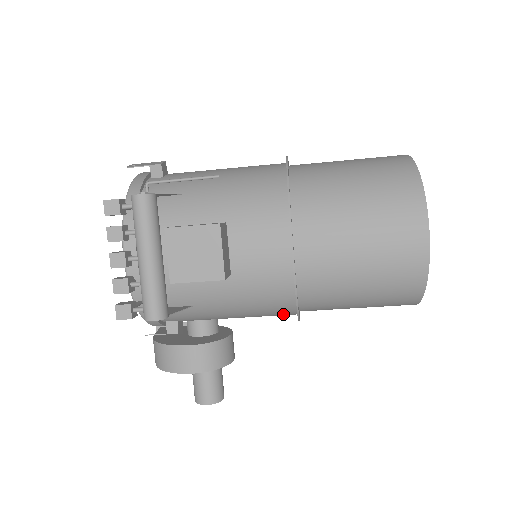
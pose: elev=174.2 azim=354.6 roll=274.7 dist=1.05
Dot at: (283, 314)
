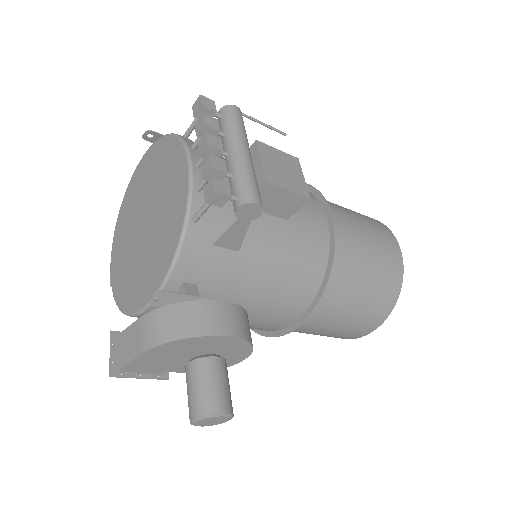
Dot at: (298, 304)
